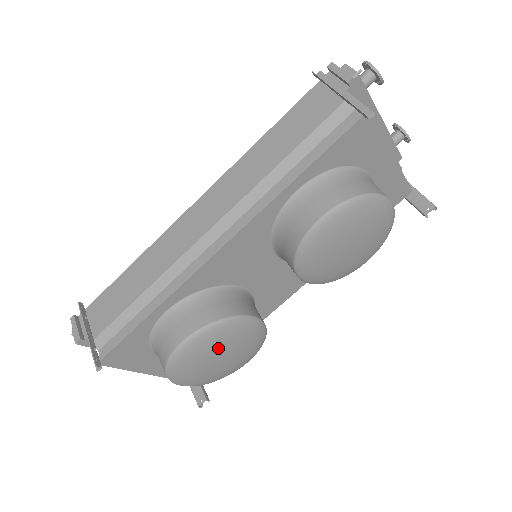
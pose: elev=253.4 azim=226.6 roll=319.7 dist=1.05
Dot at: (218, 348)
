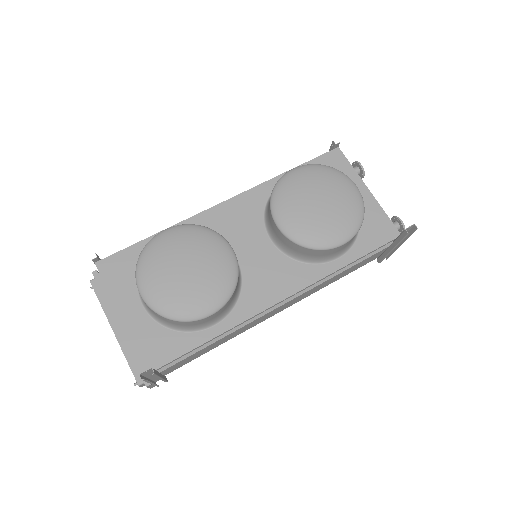
Dot at: (188, 248)
